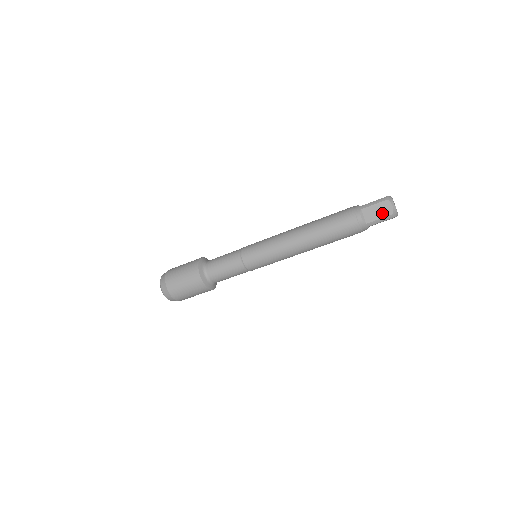
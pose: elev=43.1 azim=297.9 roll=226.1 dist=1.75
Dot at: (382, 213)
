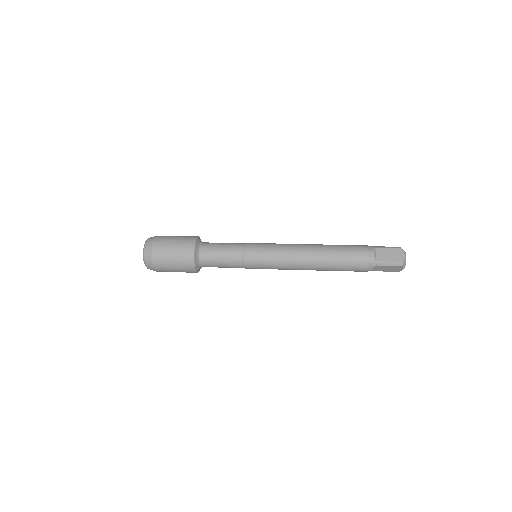
Dot at: (391, 270)
